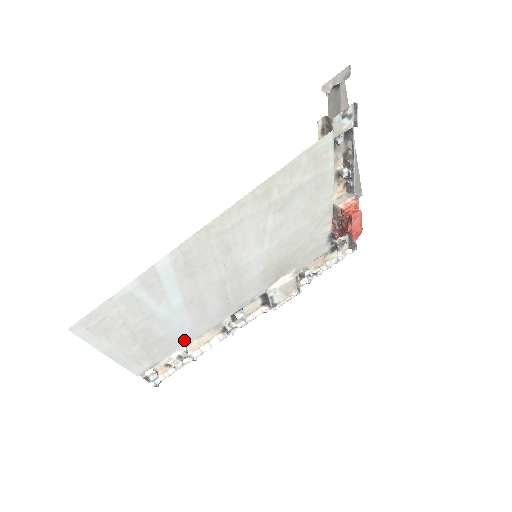
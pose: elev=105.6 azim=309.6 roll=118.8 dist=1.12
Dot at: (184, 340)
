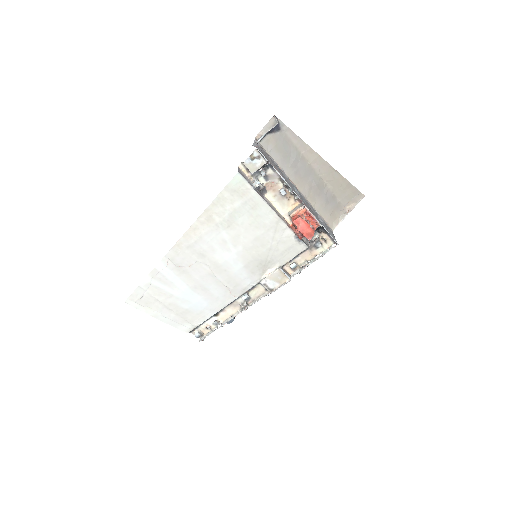
Dot at: (208, 312)
